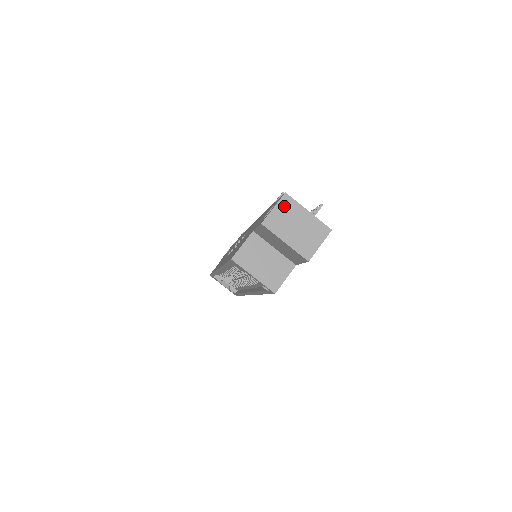
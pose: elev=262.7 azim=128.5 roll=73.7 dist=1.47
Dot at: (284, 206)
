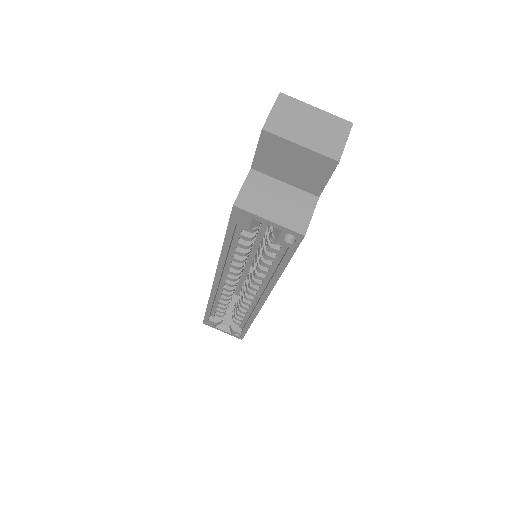
Dot at: (284, 106)
